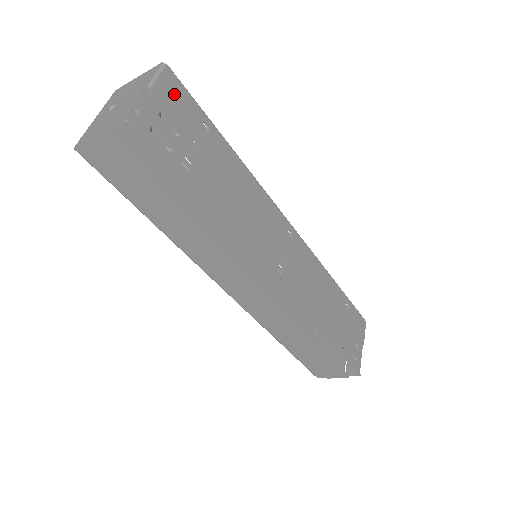
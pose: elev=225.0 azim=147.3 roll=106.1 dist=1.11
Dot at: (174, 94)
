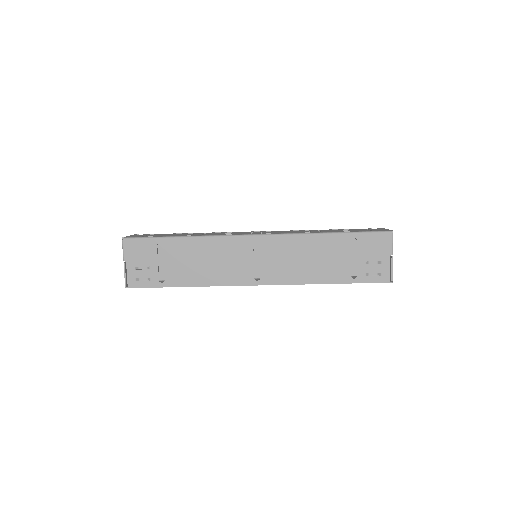
Dot at: (135, 250)
